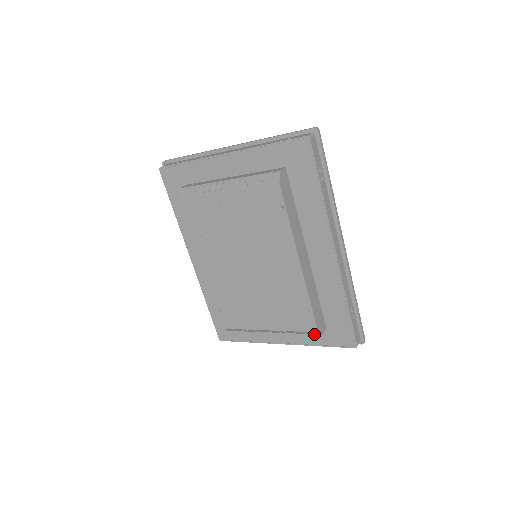
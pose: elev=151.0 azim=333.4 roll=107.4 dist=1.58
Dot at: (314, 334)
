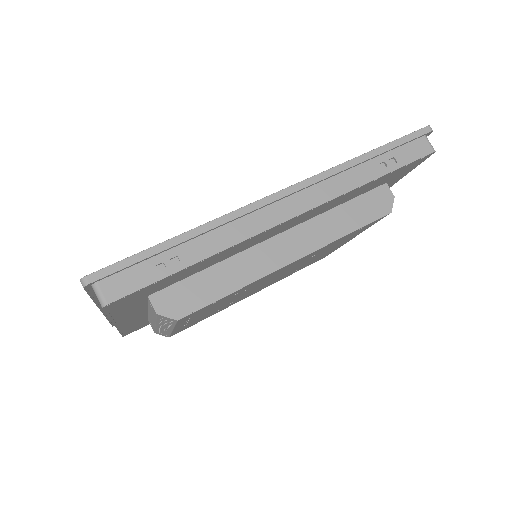
Dot at: occluded
